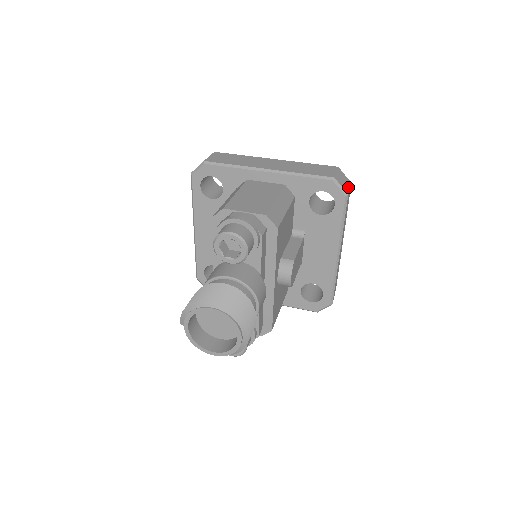
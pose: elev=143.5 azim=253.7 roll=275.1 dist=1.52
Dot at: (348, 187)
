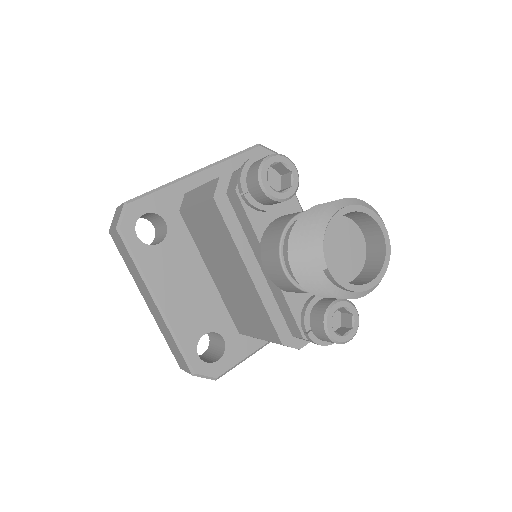
Dot at: occluded
